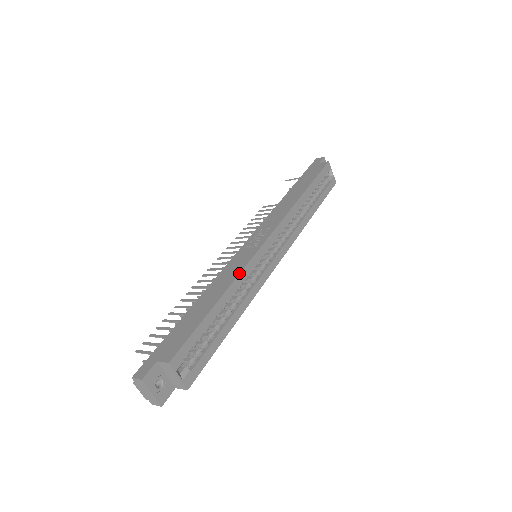
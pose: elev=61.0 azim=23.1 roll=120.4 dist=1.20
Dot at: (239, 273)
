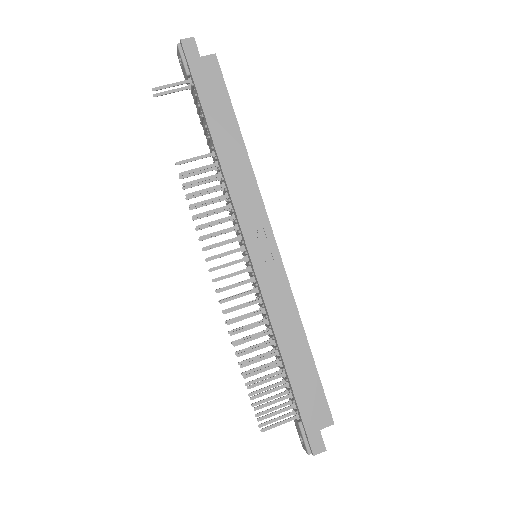
Dot at: (295, 303)
